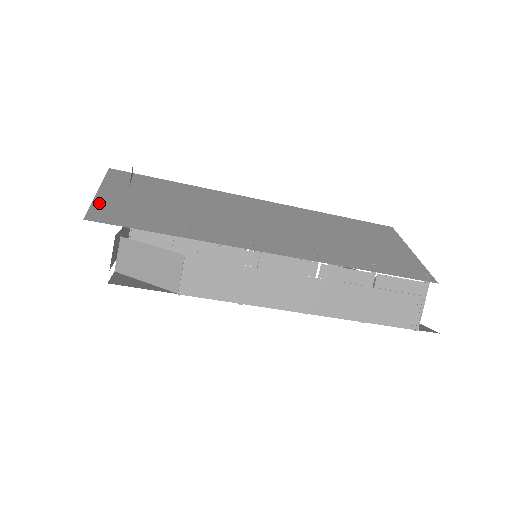
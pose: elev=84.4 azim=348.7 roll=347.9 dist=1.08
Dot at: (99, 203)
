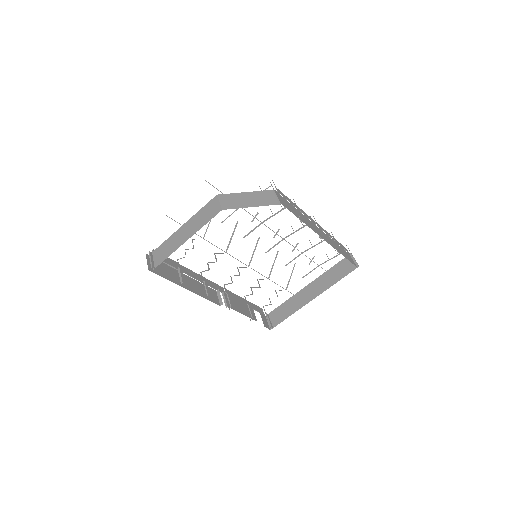
Dot at: occluded
